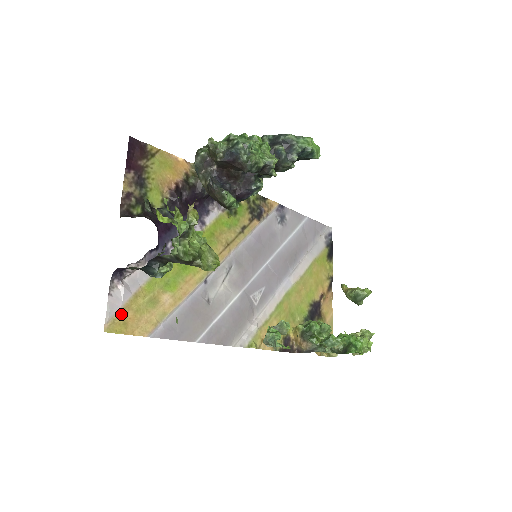
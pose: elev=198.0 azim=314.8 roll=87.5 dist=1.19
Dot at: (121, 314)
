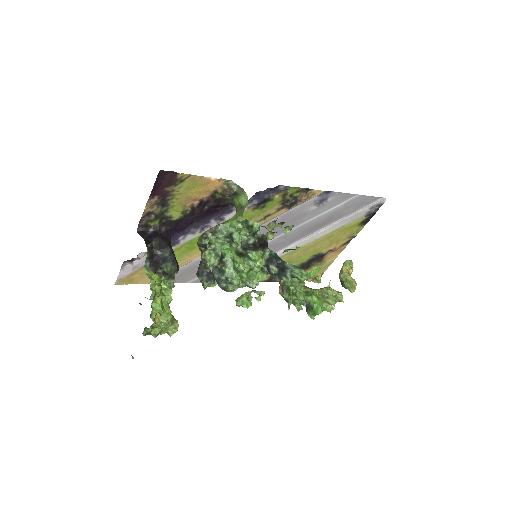
Dot at: (129, 276)
